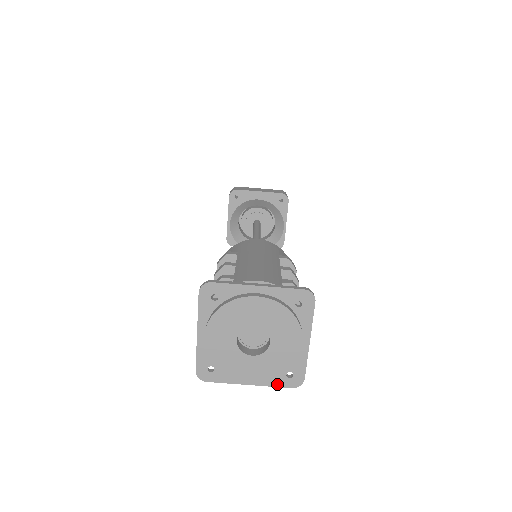
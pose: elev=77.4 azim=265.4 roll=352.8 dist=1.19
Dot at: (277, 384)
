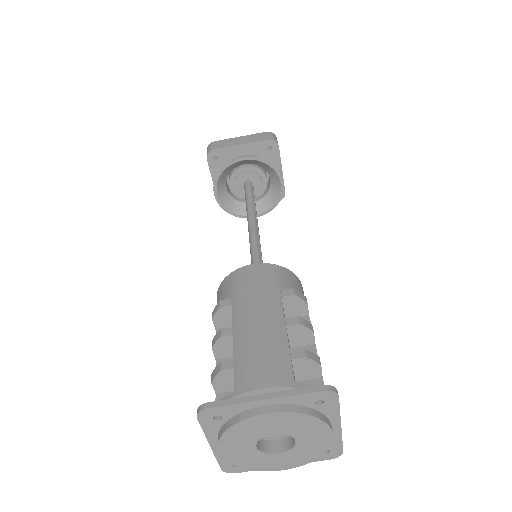
Dot at: occluded
